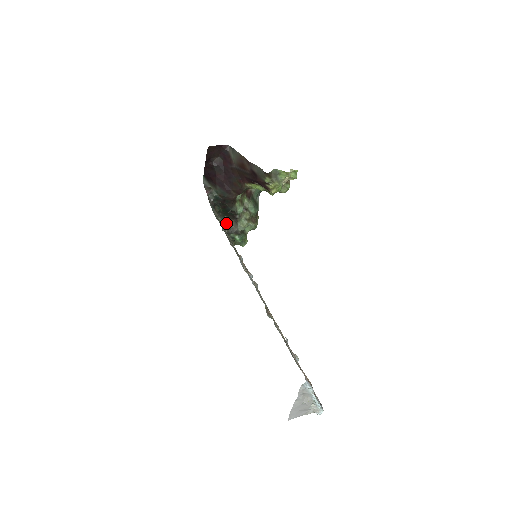
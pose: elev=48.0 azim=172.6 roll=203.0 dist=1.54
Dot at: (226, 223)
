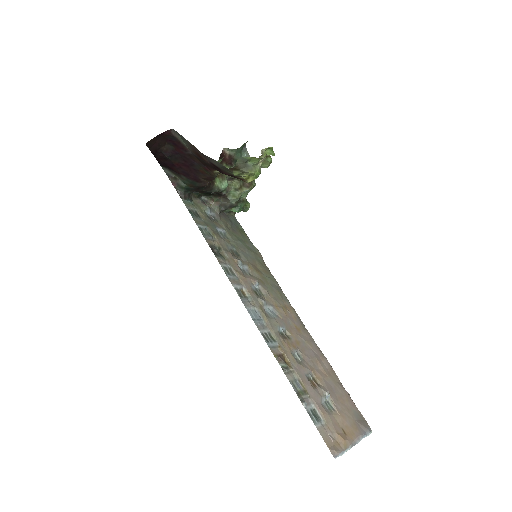
Dot at: (214, 202)
